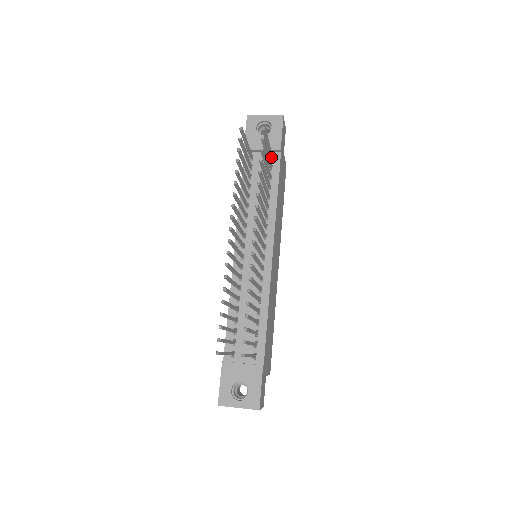
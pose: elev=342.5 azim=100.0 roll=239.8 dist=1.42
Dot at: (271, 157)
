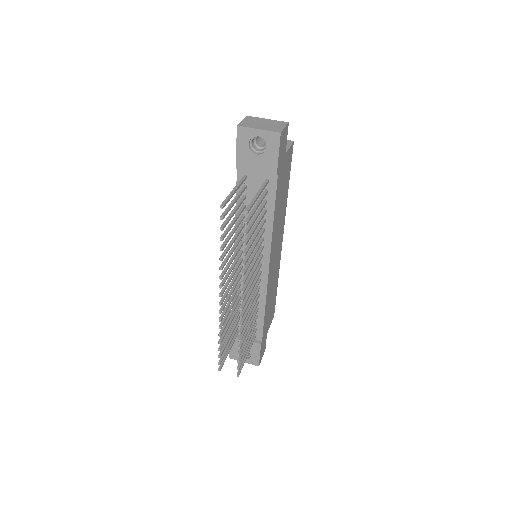
Dot at: (266, 184)
